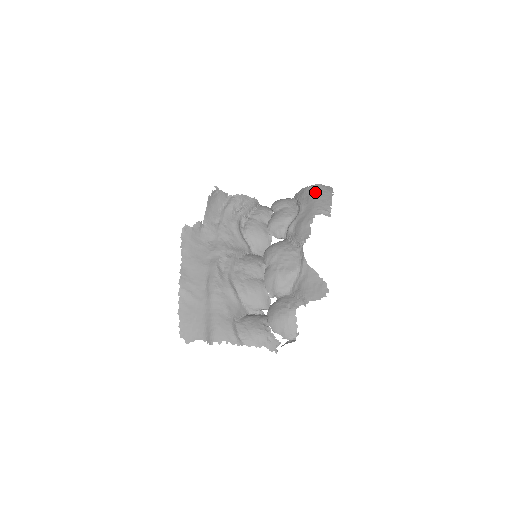
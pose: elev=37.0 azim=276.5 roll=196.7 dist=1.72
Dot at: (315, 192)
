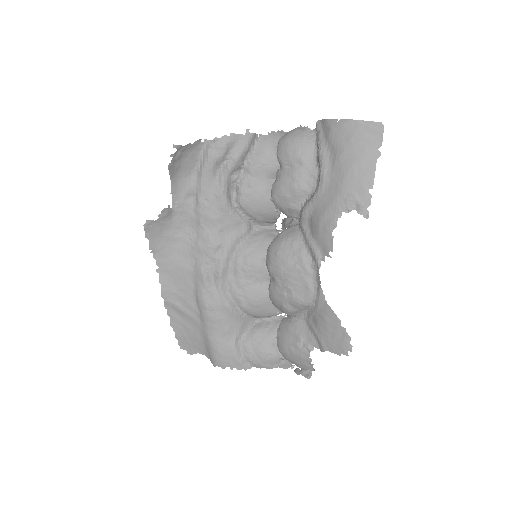
Dot at: (347, 146)
